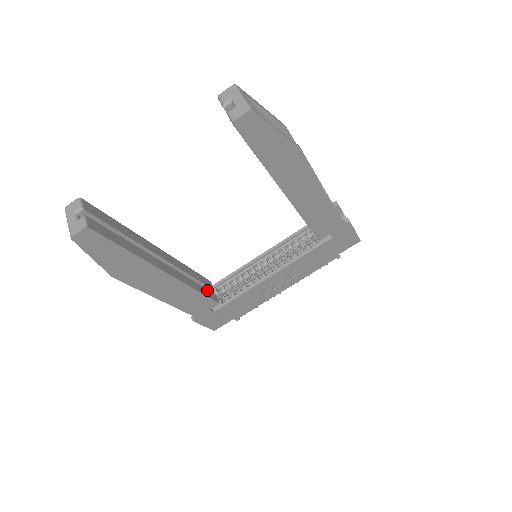
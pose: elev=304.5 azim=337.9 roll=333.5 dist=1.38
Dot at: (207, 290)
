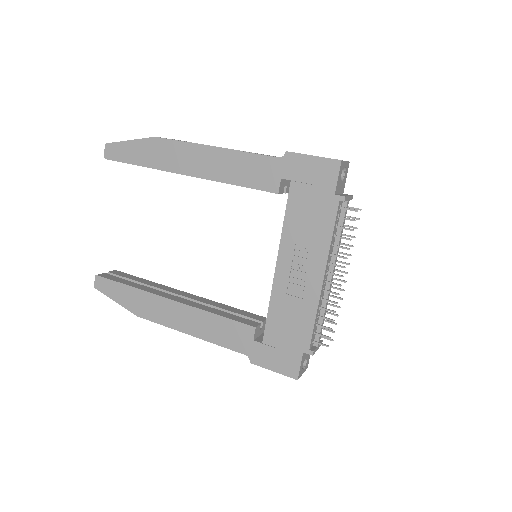
Dot at: (242, 318)
